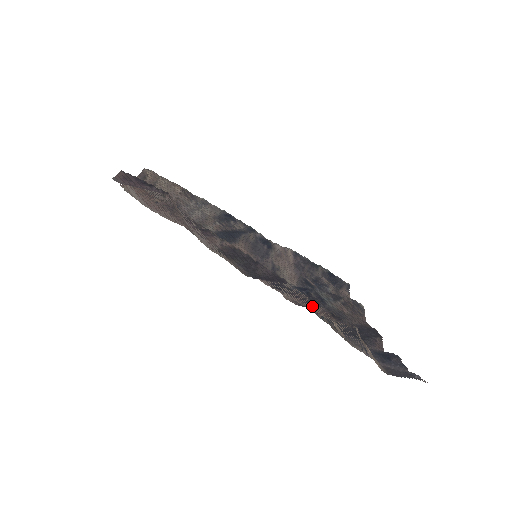
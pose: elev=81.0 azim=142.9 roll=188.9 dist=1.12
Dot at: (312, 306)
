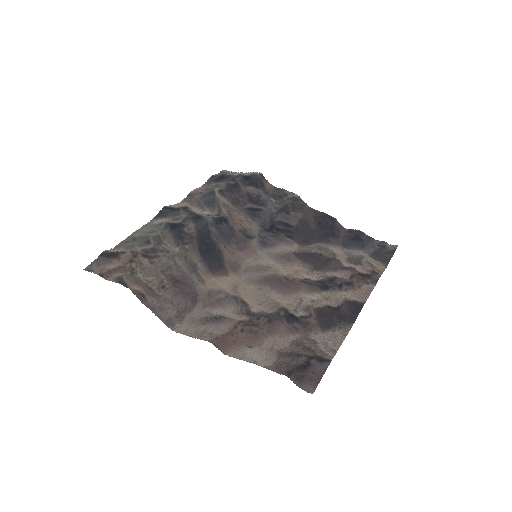
Dot at: (365, 291)
